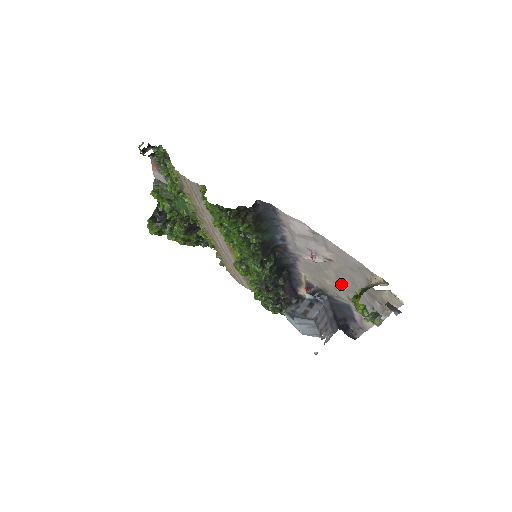
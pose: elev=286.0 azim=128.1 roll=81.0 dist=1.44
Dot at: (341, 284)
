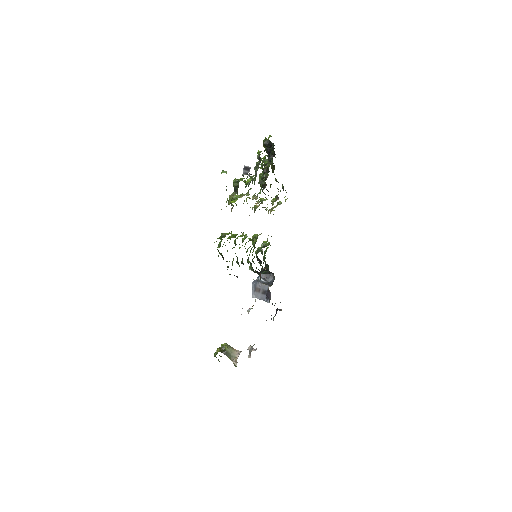
Dot at: occluded
